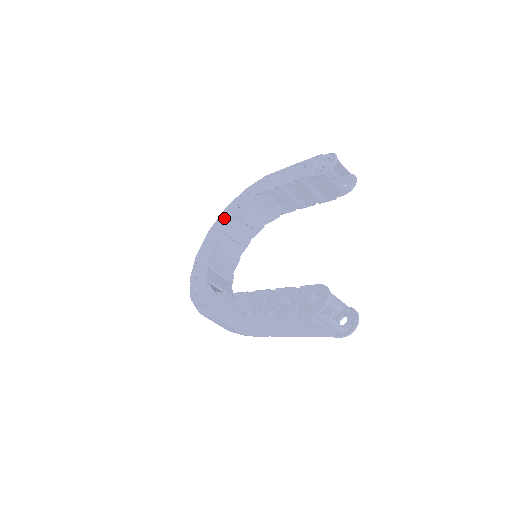
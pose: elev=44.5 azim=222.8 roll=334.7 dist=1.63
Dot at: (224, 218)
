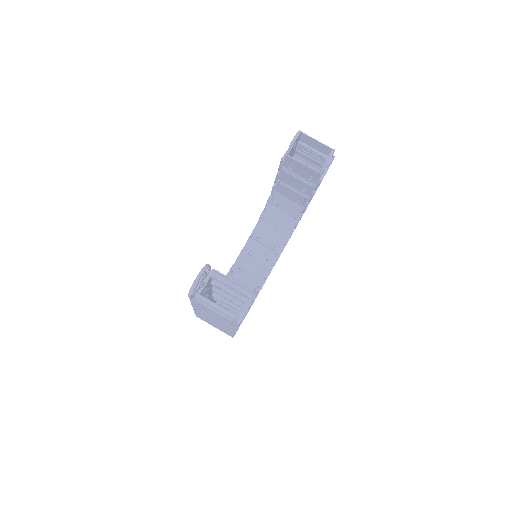
Dot at: occluded
